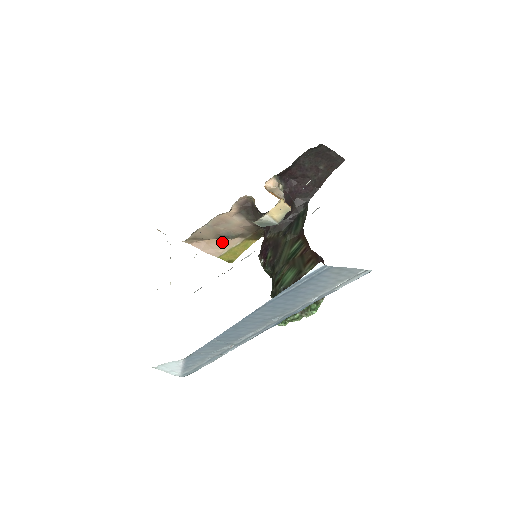
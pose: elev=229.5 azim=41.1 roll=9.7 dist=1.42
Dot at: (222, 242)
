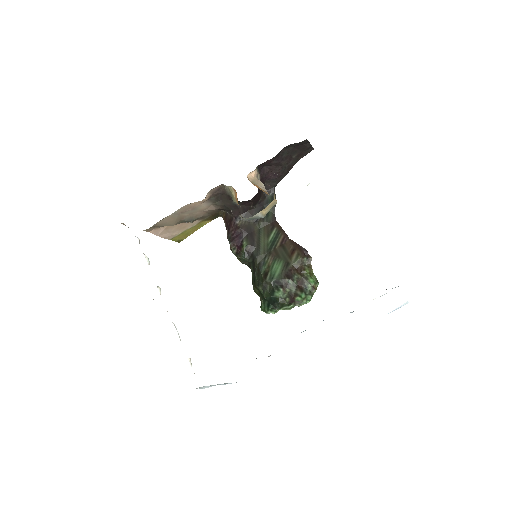
Dot at: (180, 226)
